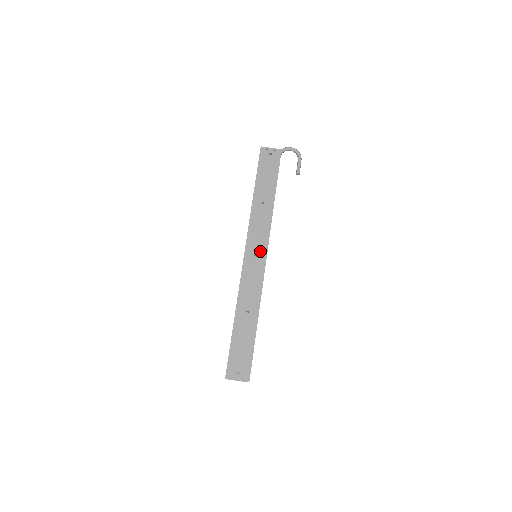
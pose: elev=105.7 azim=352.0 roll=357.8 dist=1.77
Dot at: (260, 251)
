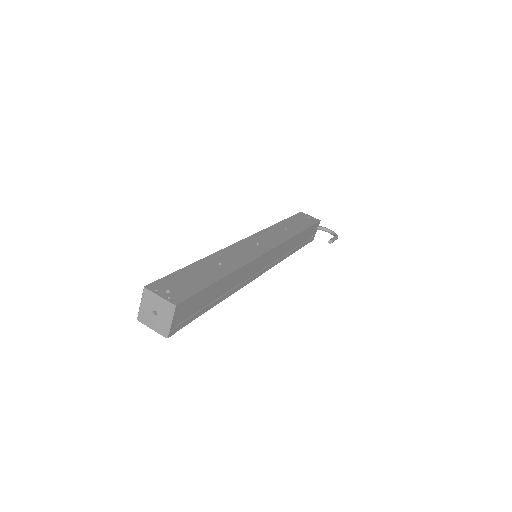
Dot at: (265, 244)
